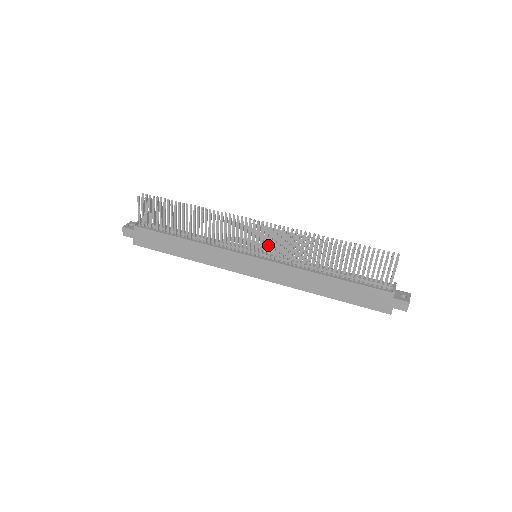
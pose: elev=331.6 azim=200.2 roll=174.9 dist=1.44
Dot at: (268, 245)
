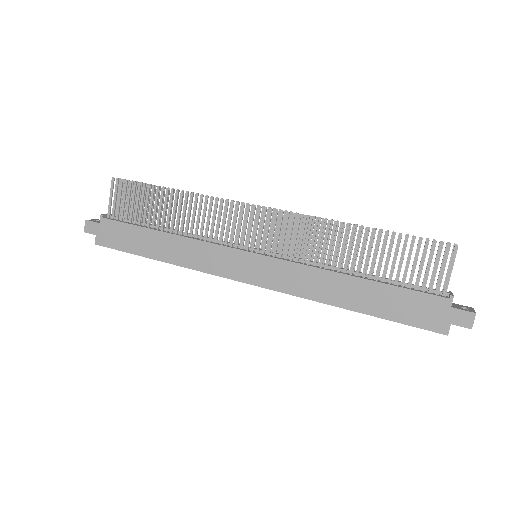
Dot at: (273, 241)
